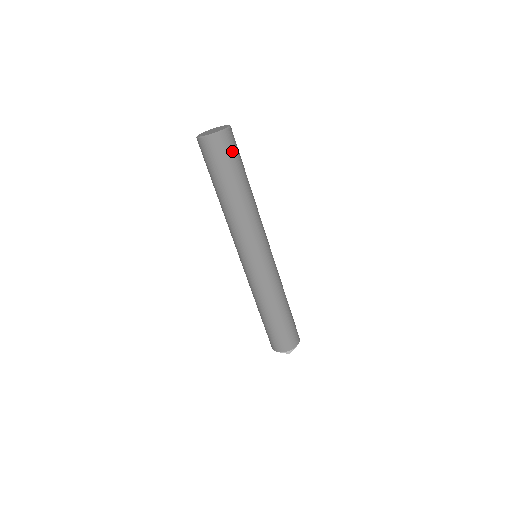
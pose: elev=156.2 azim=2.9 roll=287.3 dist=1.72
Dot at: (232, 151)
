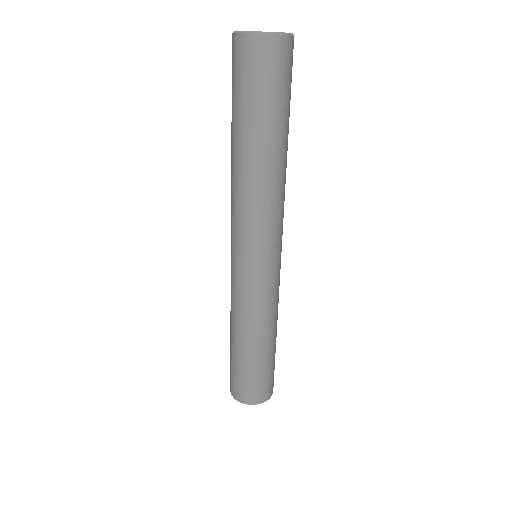
Dot at: (289, 76)
